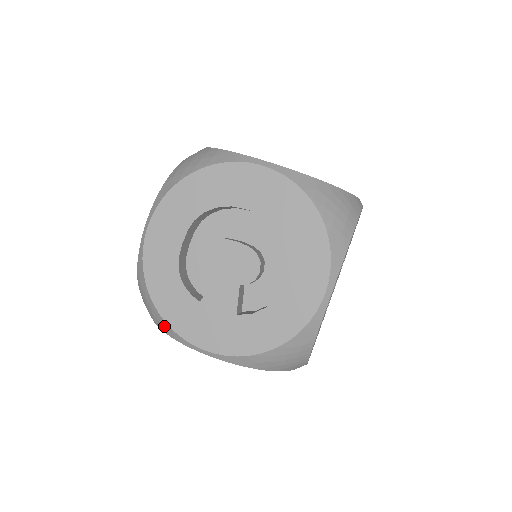
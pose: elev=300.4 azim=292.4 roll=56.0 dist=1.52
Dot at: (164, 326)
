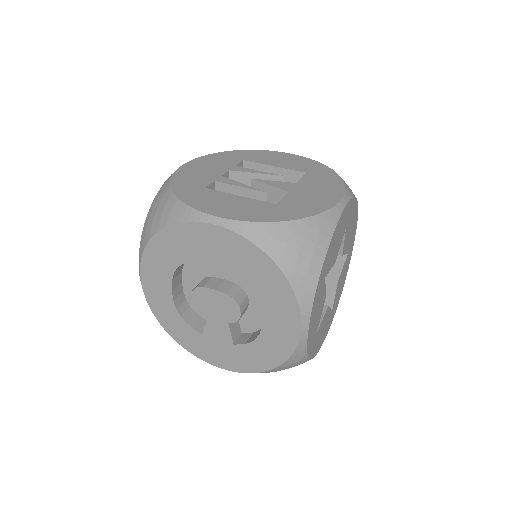
Dot at: occluded
